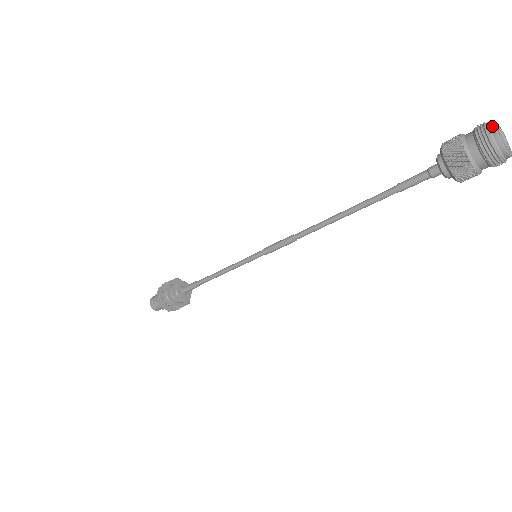
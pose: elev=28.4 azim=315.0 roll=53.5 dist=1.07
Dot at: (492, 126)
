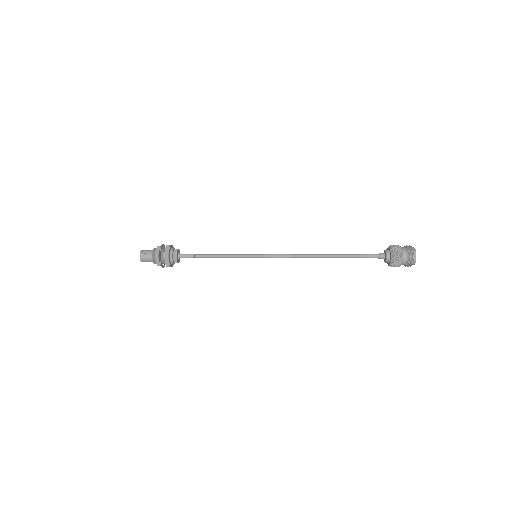
Dot at: (415, 258)
